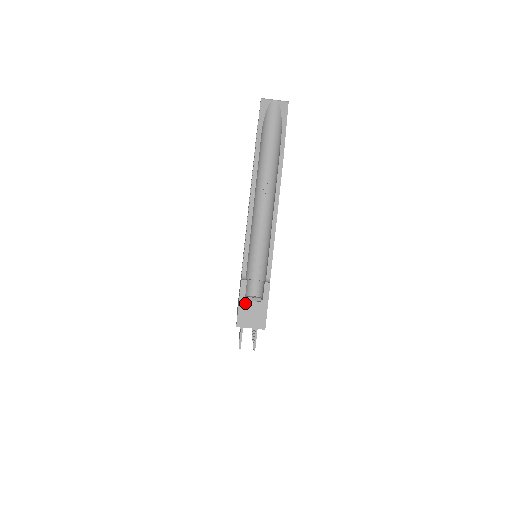
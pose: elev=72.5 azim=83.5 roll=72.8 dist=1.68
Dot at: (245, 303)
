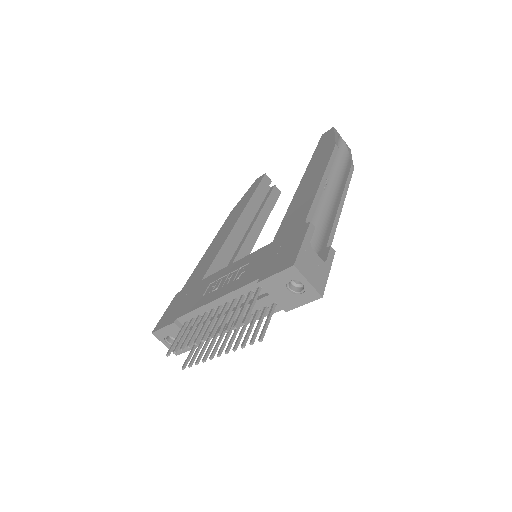
Dot at: (309, 248)
